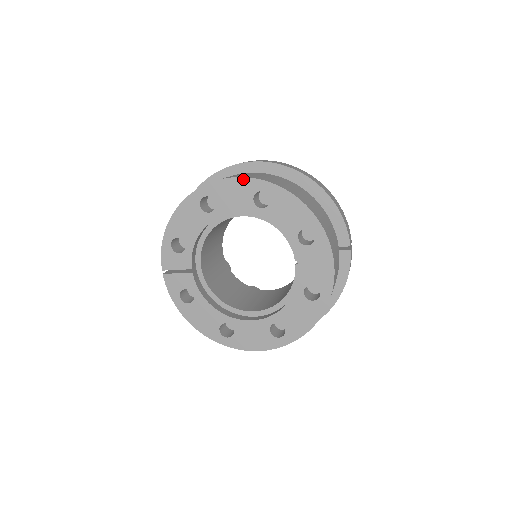
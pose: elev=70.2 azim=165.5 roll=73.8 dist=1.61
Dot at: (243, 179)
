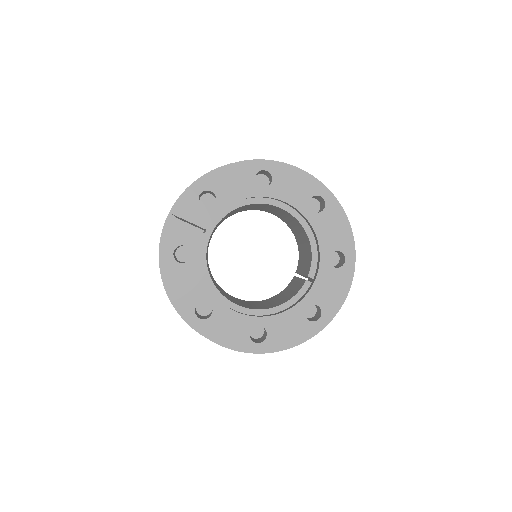
Dot at: (311, 177)
